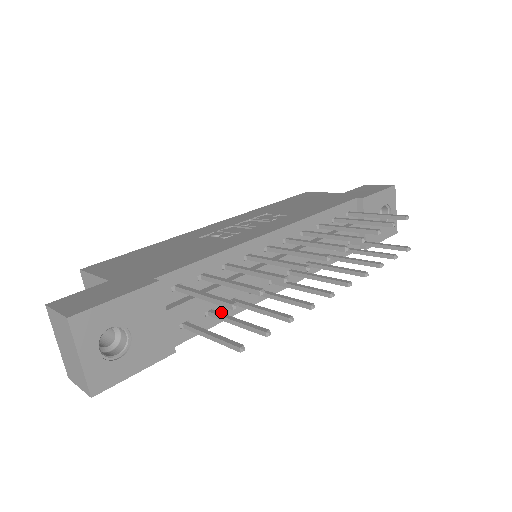
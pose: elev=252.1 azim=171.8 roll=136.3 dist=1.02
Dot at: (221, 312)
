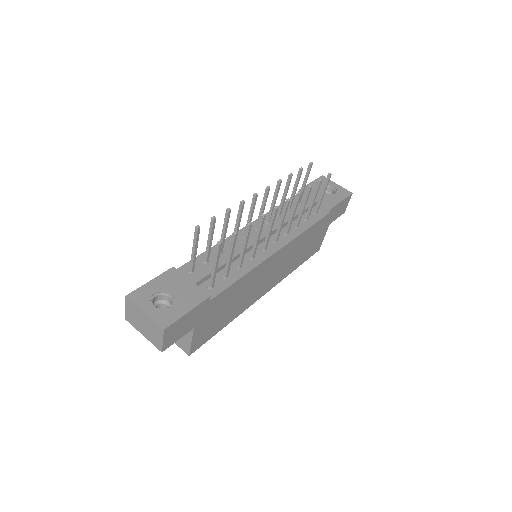
Dot at: (235, 274)
